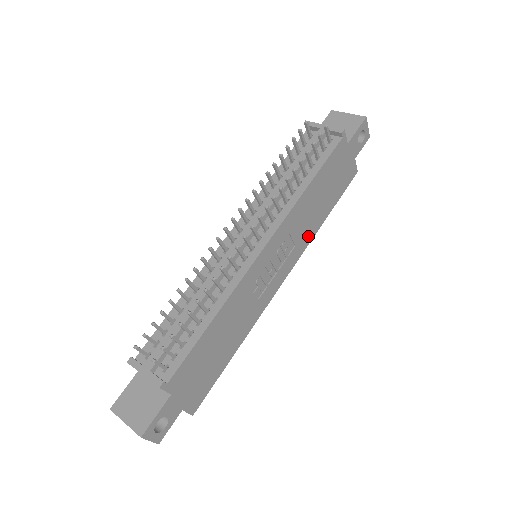
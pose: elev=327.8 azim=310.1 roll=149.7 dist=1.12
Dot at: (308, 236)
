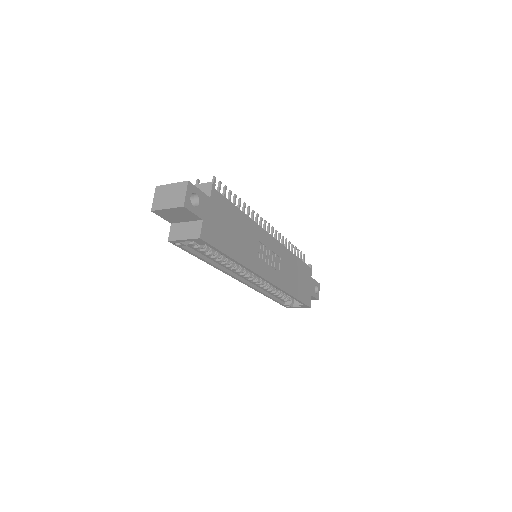
Dot at: (284, 284)
